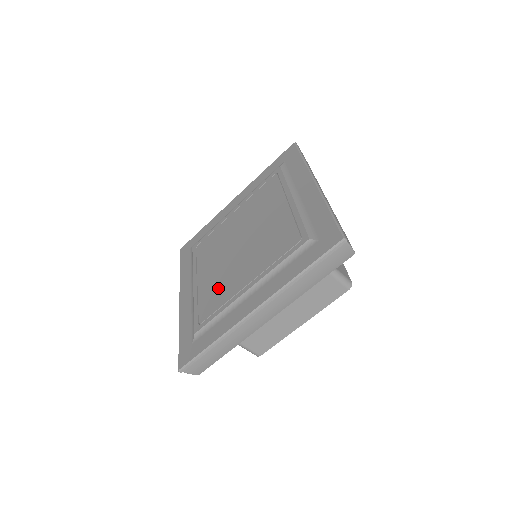
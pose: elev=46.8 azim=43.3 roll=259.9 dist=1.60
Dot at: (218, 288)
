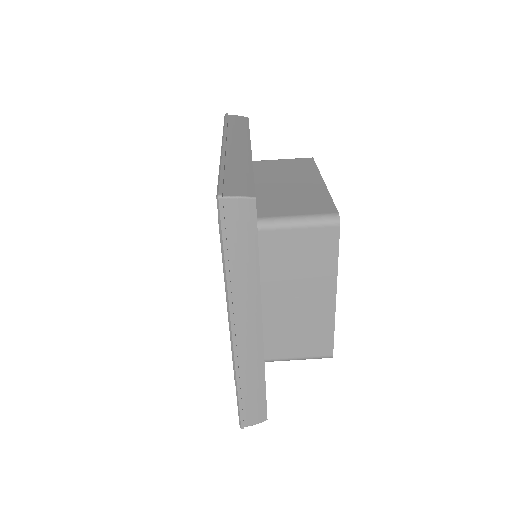
Dot at: occluded
